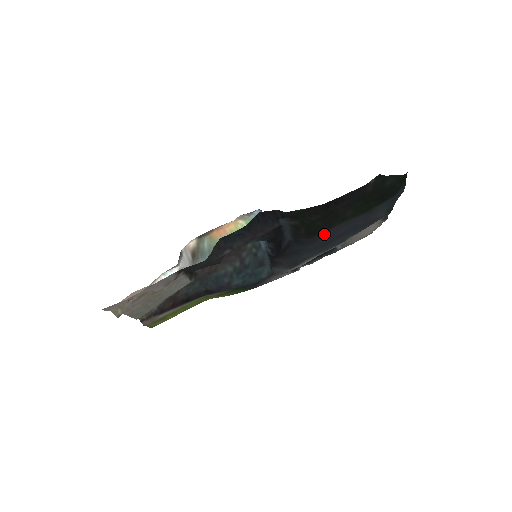
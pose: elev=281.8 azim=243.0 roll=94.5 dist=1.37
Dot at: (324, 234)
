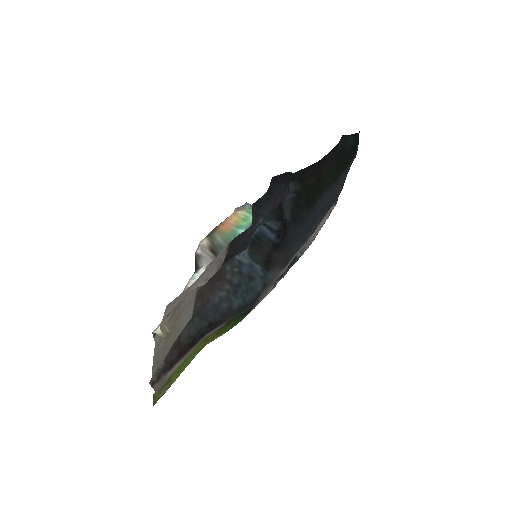
Dot at: (314, 207)
